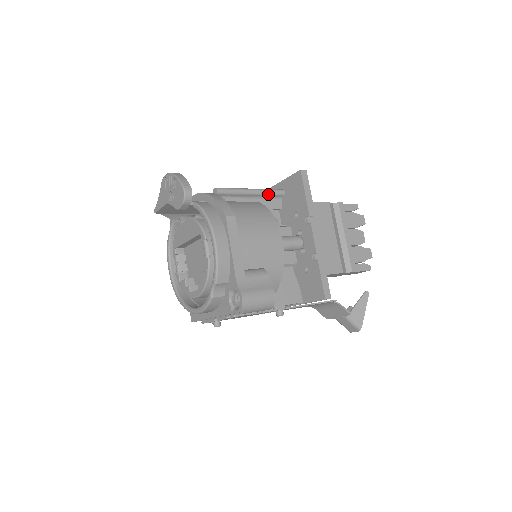
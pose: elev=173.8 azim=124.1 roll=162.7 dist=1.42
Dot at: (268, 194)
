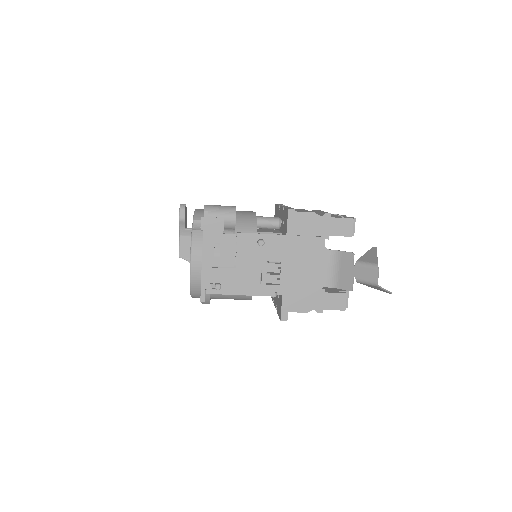
Dot at: occluded
